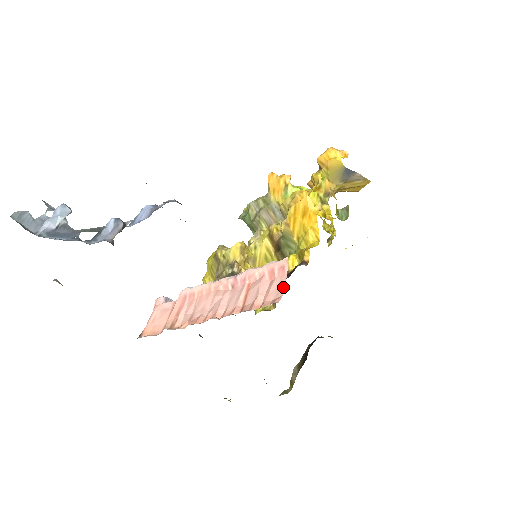
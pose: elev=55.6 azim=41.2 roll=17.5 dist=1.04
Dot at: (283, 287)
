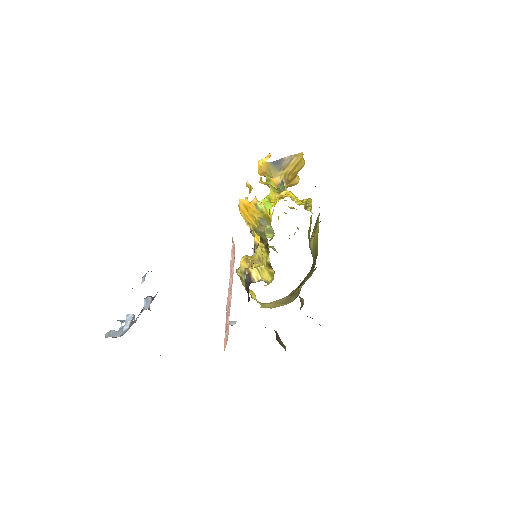
Dot at: occluded
